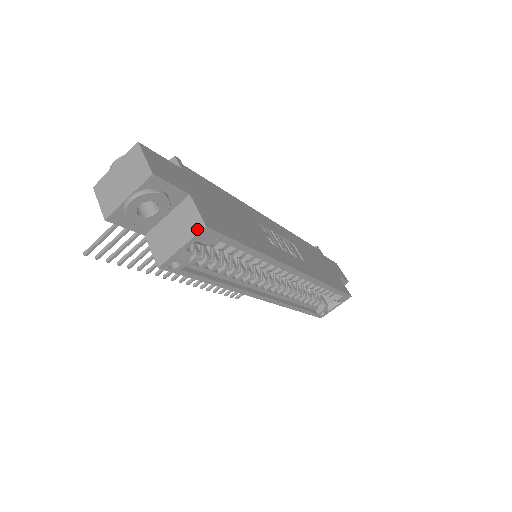
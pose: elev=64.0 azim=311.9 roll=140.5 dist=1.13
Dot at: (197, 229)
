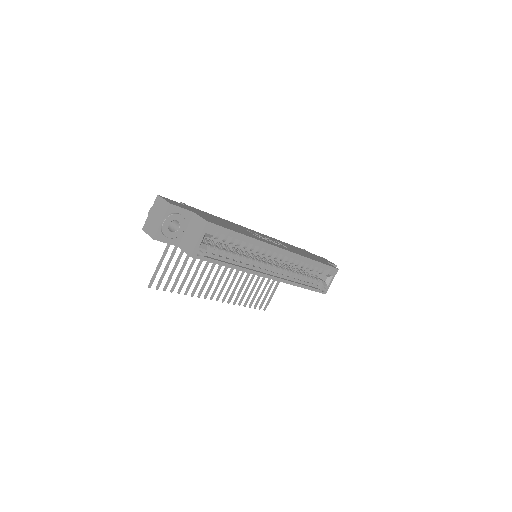
Dot at: (203, 225)
